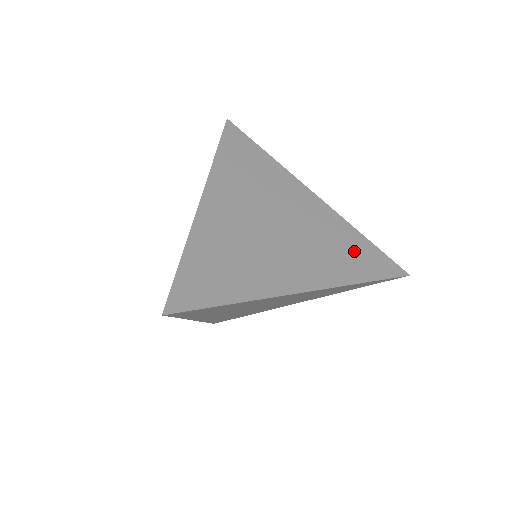
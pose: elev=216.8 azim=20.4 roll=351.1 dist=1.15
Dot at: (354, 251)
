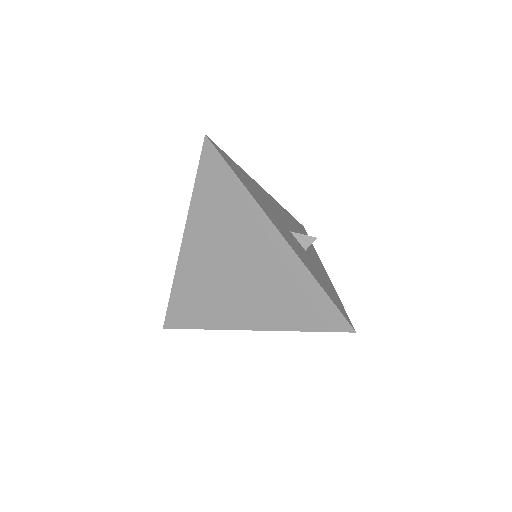
Dot at: (302, 300)
